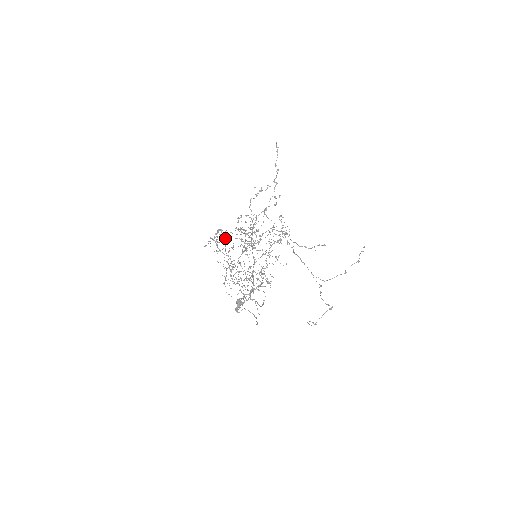
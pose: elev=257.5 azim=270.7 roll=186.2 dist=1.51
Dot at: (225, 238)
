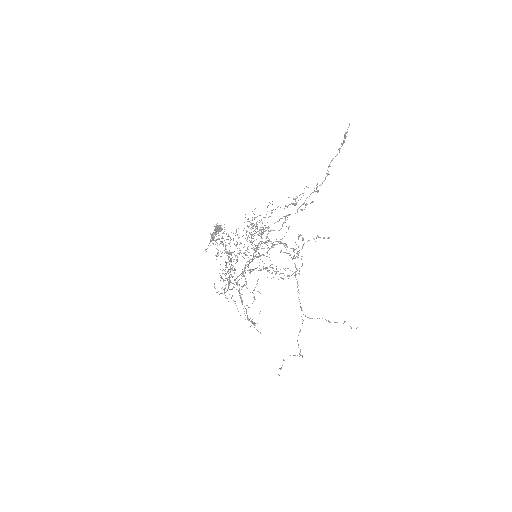
Dot at: occluded
